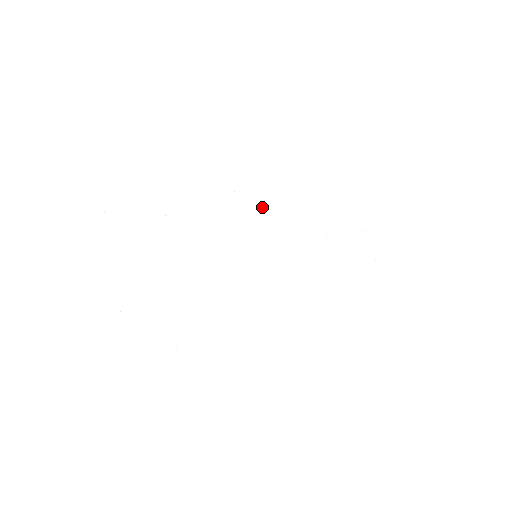
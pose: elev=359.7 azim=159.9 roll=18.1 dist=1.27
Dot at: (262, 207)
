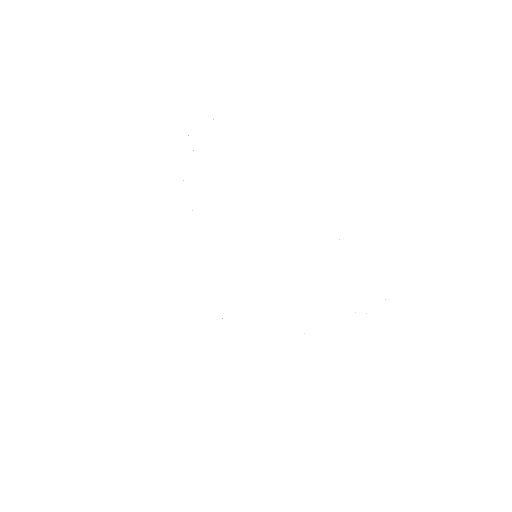
Dot at: occluded
